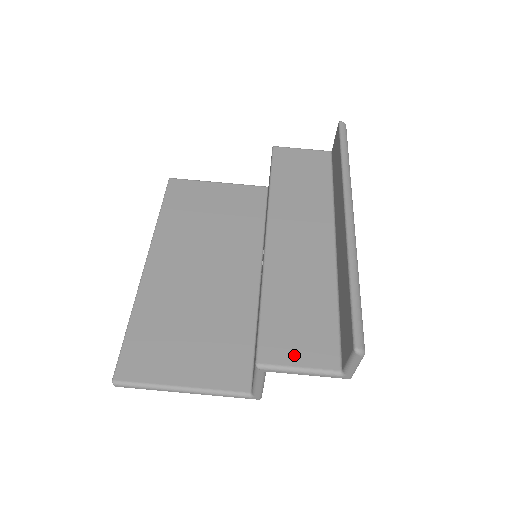
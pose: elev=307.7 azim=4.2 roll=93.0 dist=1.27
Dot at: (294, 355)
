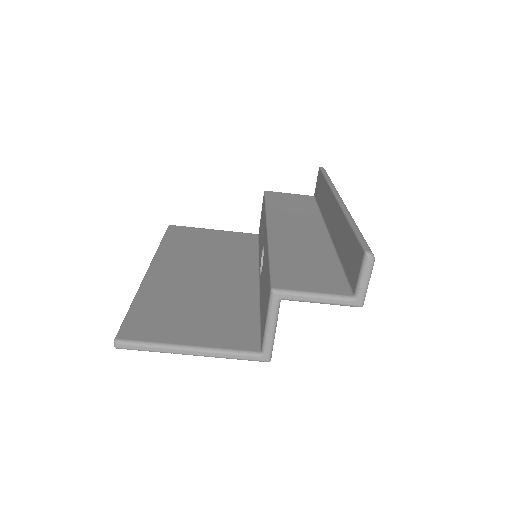
Dot at: (306, 285)
